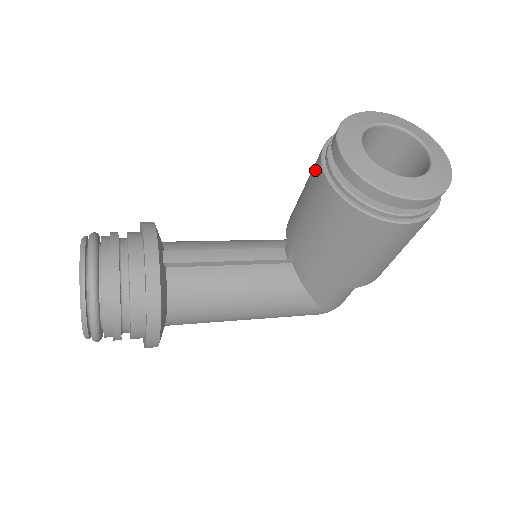
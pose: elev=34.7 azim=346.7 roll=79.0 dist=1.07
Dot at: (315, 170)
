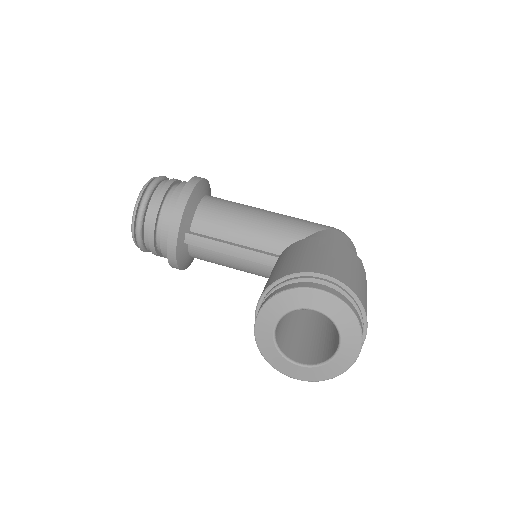
Dot at: occluded
